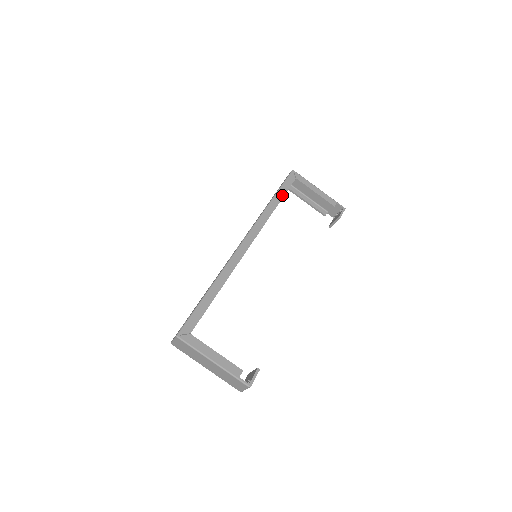
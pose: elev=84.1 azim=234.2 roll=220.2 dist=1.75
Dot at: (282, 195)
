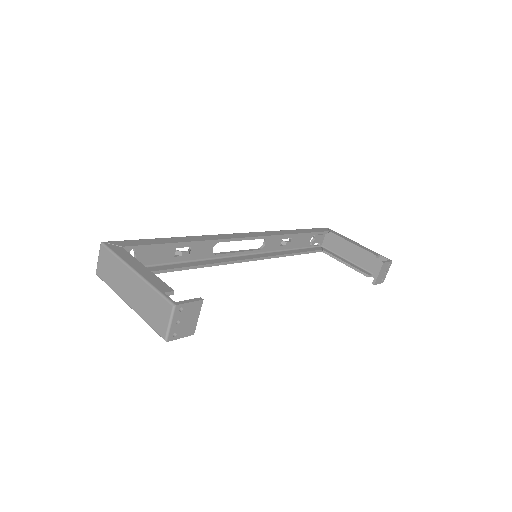
Dot at: (307, 232)
